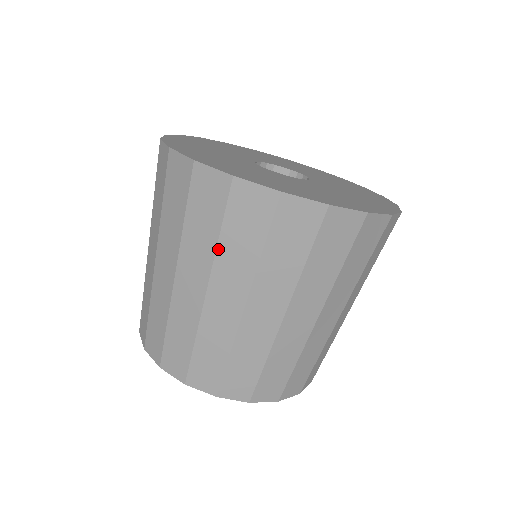
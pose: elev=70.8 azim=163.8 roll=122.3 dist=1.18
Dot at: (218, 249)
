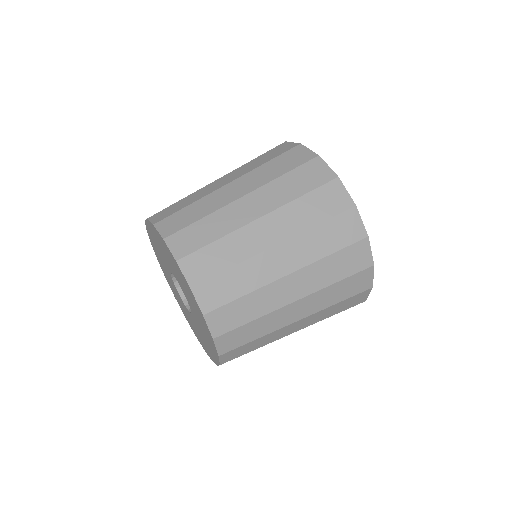
Dot at: (310, 230)
